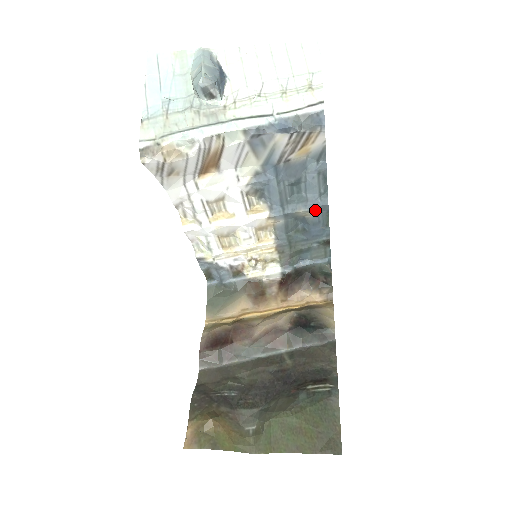
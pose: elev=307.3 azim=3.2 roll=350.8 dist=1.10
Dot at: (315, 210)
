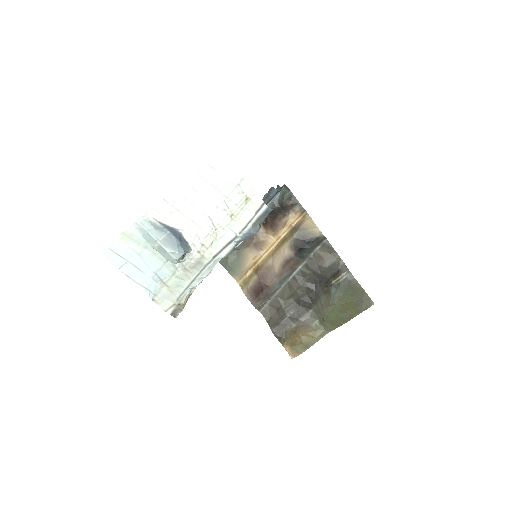
Dot at: (270, 198)
